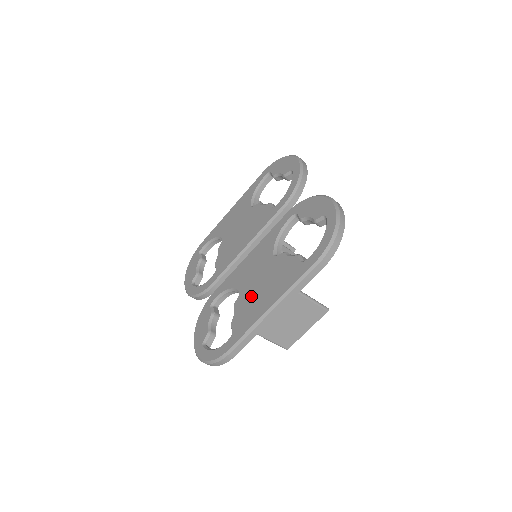
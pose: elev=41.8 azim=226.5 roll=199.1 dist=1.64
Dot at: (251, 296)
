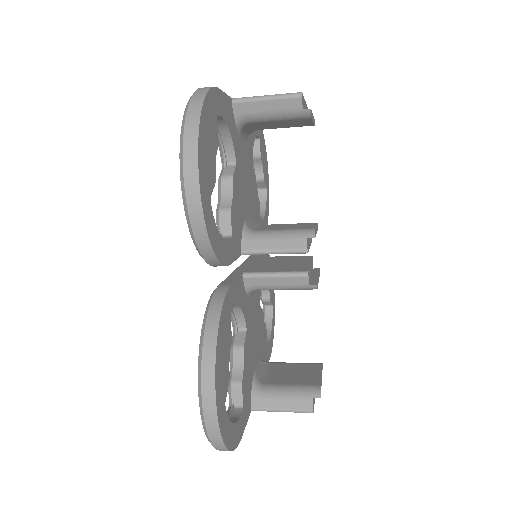
Dot at: occluded
